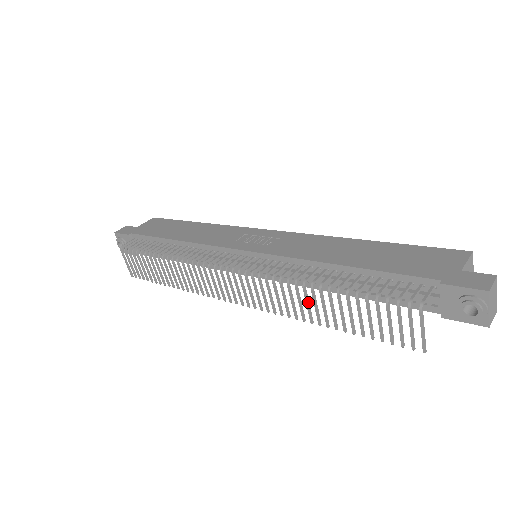
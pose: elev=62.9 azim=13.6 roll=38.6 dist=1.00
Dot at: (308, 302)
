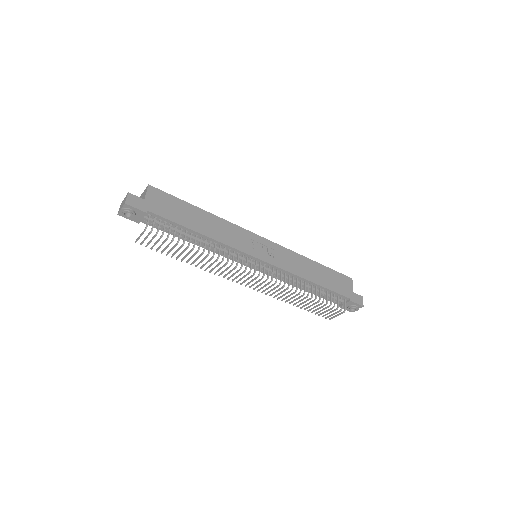
Dot at: (294, 297)
